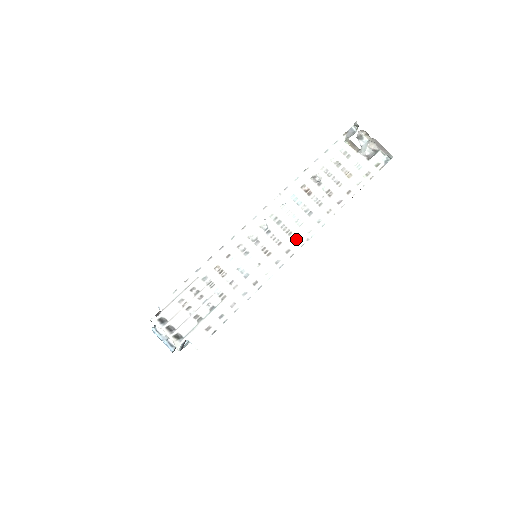
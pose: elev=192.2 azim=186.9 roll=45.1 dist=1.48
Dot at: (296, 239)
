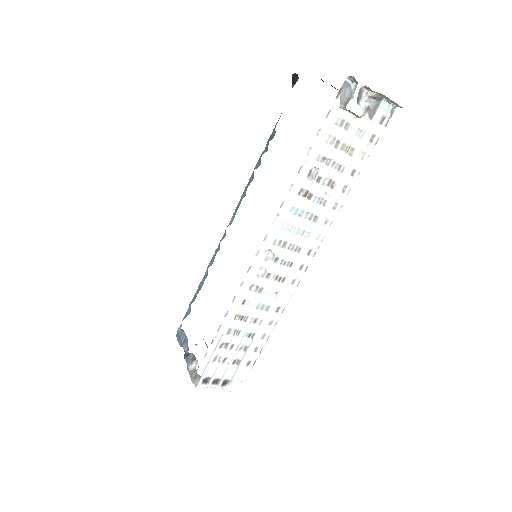
Dot at: (307, 252)
